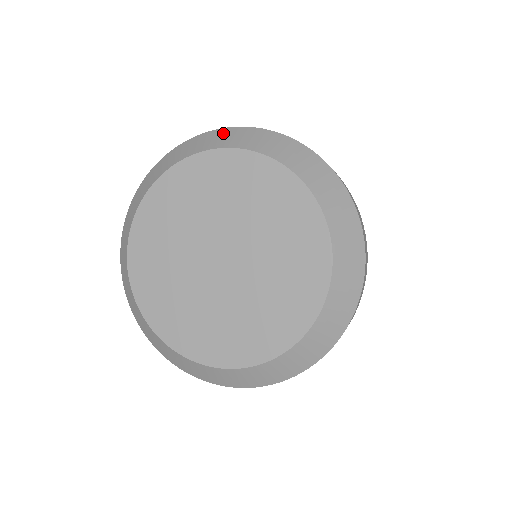
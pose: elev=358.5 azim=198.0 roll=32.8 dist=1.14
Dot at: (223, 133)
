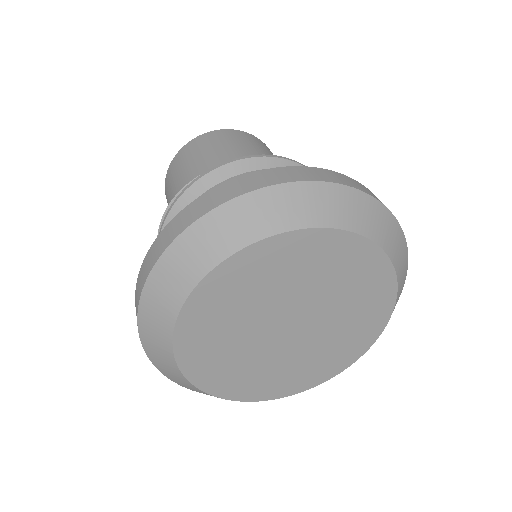
Dot at: (273, 199)
